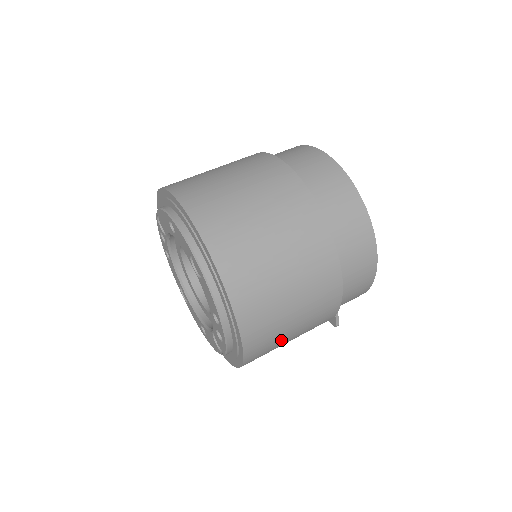
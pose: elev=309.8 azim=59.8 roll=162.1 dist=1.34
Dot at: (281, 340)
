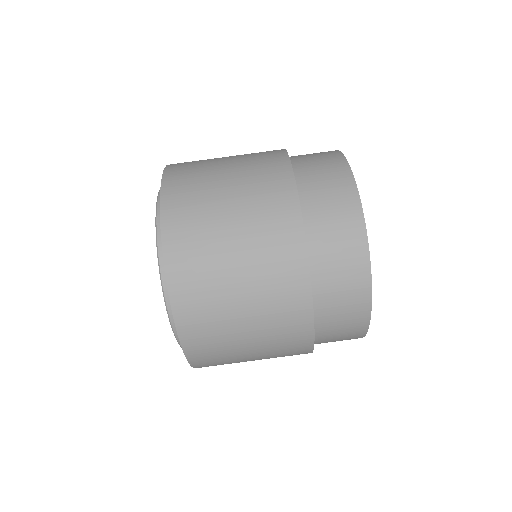
Dot at: occluded
